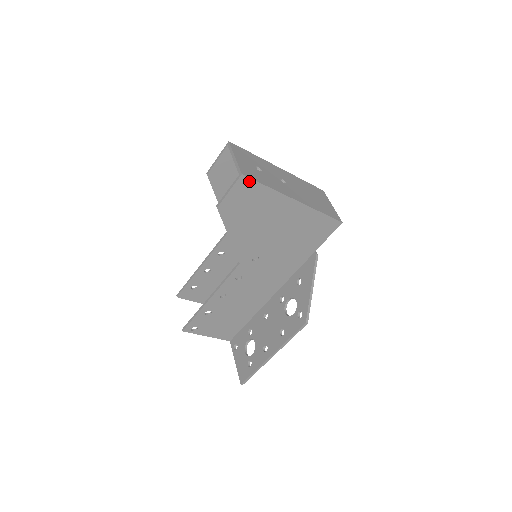
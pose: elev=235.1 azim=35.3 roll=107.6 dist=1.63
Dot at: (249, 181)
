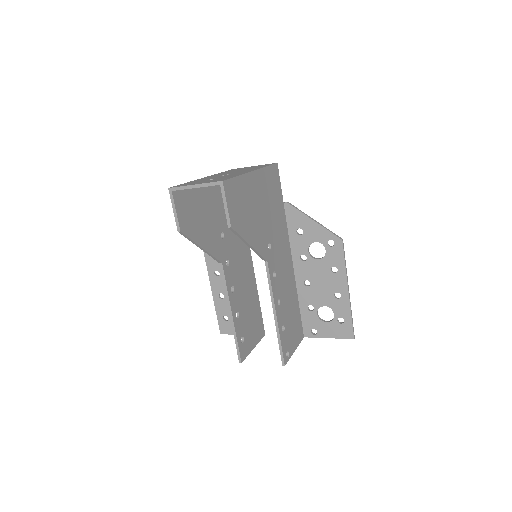
Dot at: (228, 183)
